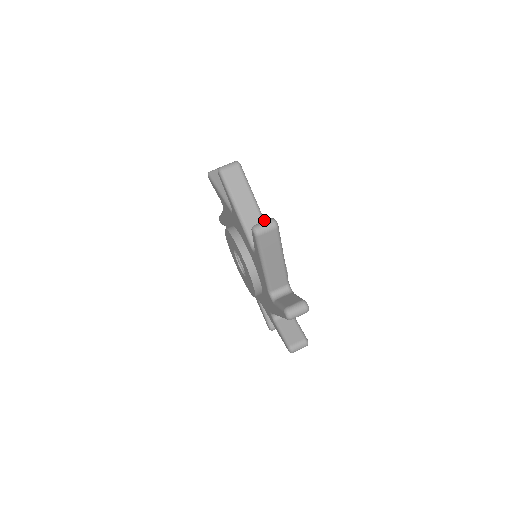
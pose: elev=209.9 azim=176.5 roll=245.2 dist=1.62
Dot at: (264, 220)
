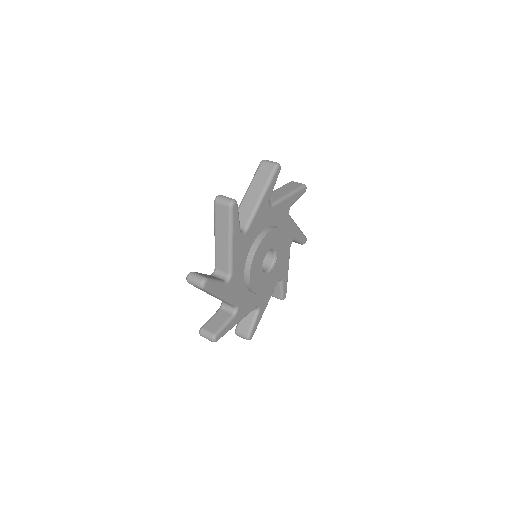
Dot at: (231, 259)
